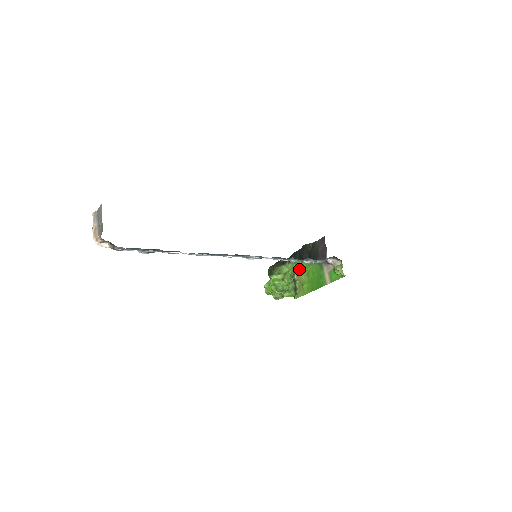
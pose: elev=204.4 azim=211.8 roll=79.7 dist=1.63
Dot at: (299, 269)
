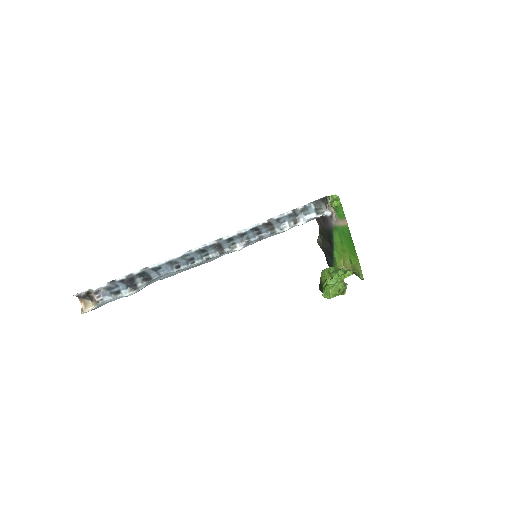
Dot at: (339, 262)
